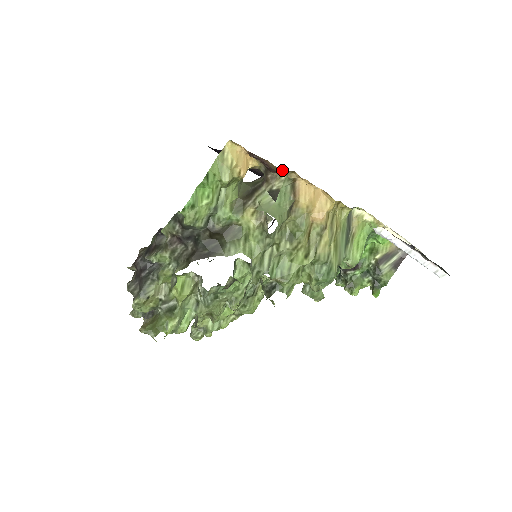
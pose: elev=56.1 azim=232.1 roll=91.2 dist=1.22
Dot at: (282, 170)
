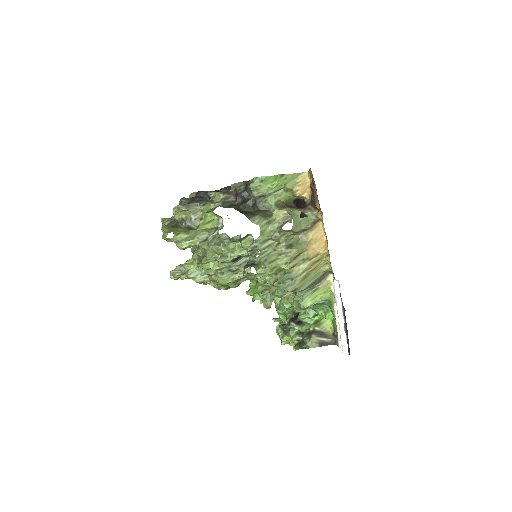
Dot at: occluded
